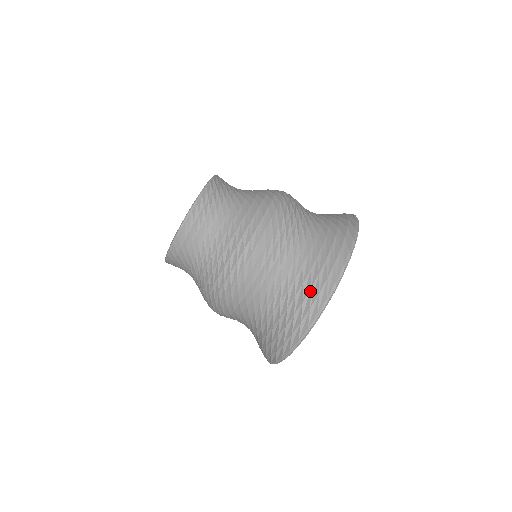
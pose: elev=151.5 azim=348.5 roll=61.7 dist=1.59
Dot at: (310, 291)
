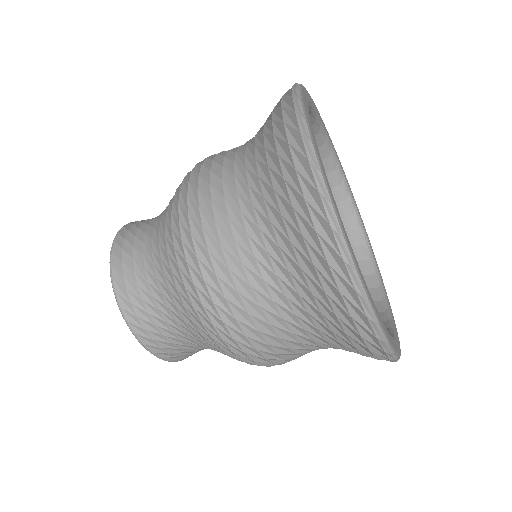
Dot at: (273, 112)
